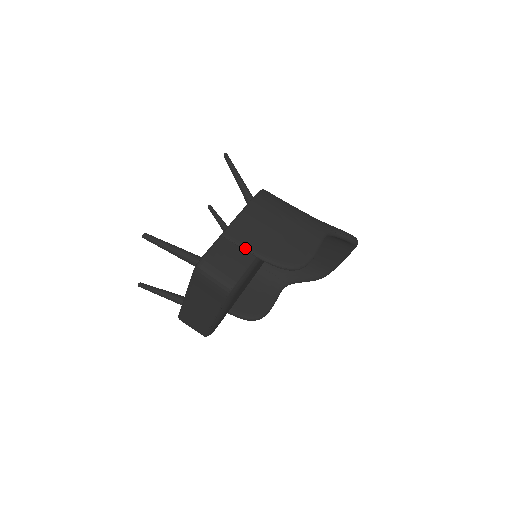
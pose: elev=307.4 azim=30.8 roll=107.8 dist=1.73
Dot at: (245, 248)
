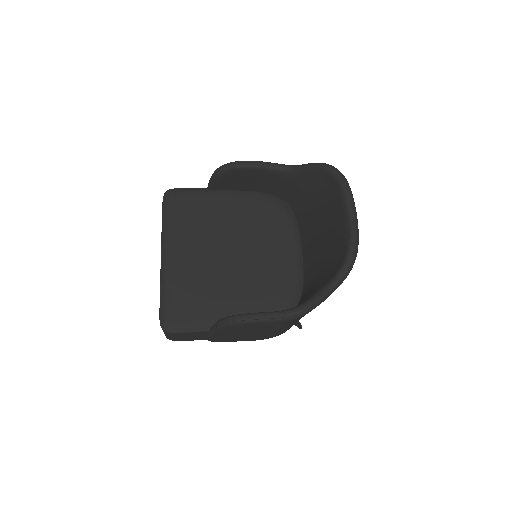
Dot at: occluded
